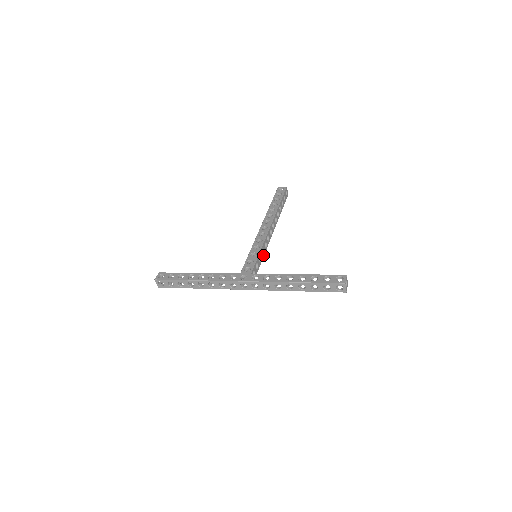
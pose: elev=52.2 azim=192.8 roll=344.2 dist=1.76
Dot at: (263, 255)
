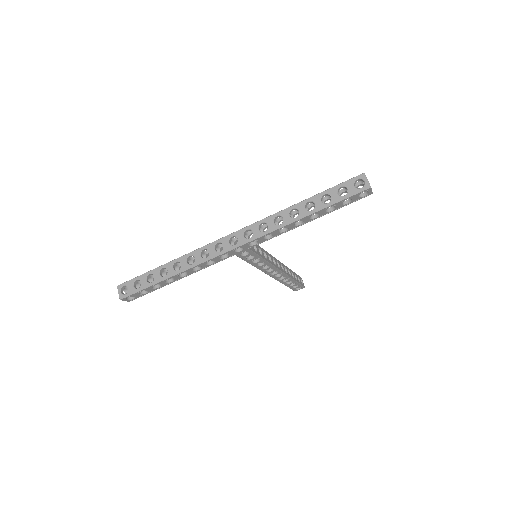
Dot at: (266, 259)
